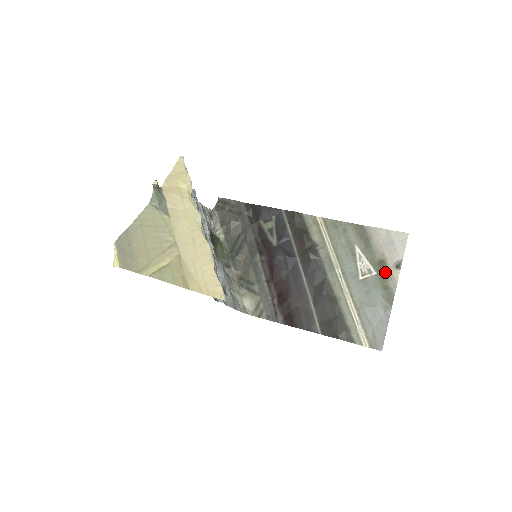
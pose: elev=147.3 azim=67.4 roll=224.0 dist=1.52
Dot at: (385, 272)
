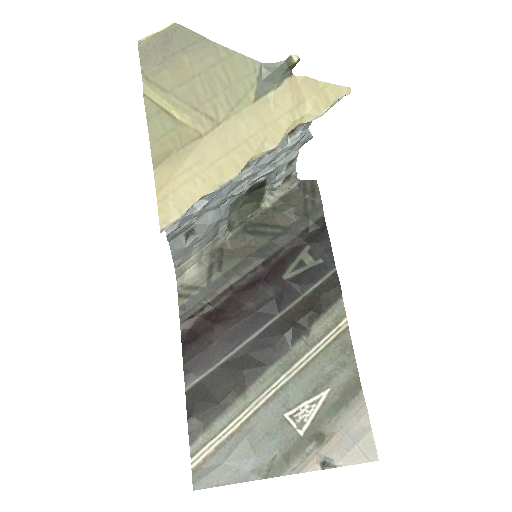
Dot at: (309, 448)
